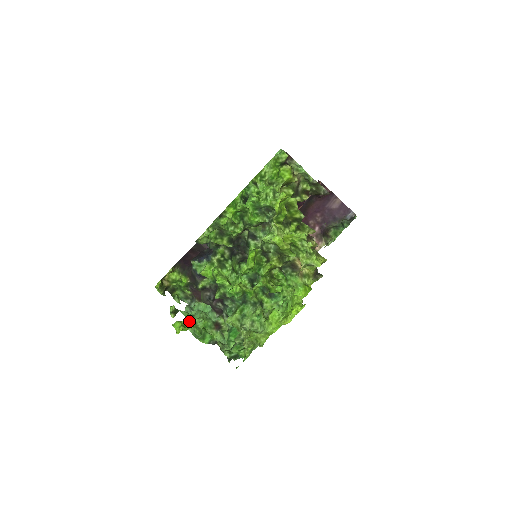
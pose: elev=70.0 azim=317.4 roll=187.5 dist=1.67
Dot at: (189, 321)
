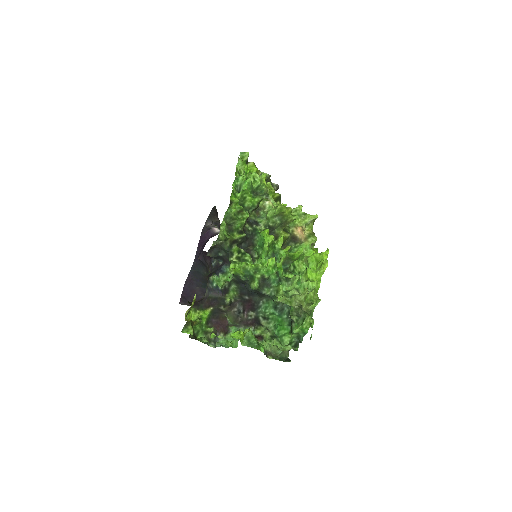
Dot at: occluded
